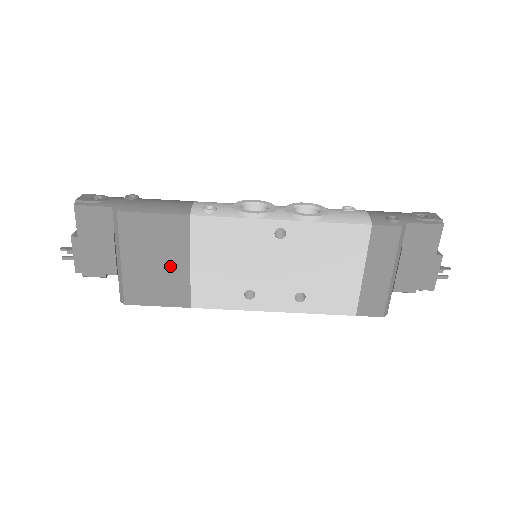
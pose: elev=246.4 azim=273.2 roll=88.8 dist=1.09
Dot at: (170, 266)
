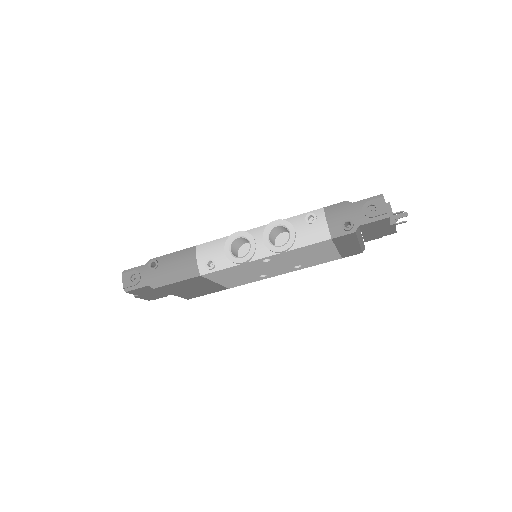
Dot at: (204, 287)
